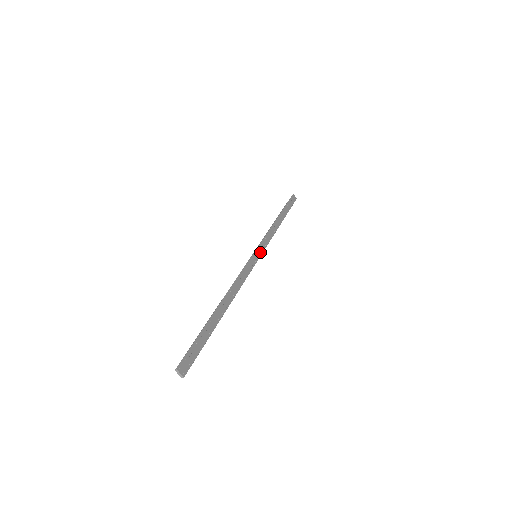
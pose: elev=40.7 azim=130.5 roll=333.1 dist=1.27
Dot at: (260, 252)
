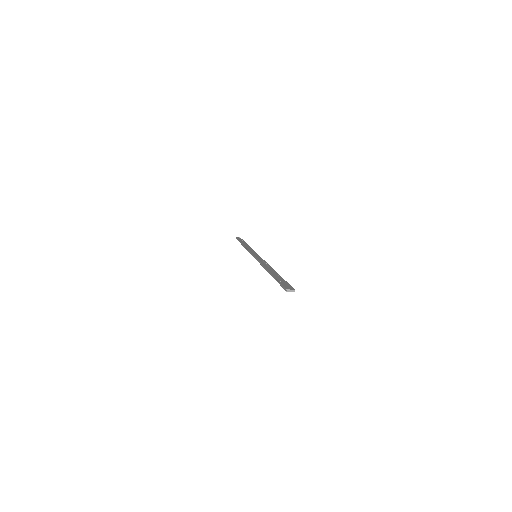
Dot at: (255, 254)
